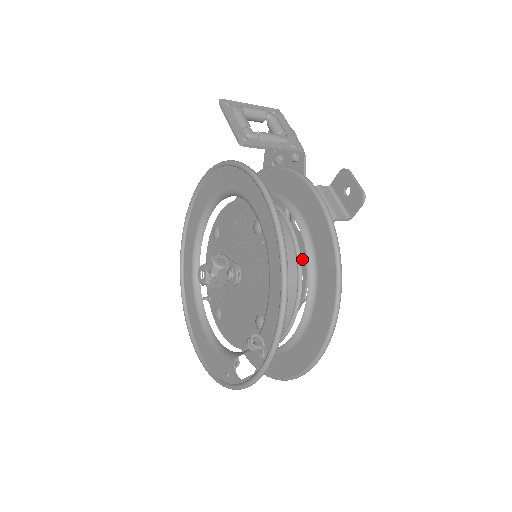
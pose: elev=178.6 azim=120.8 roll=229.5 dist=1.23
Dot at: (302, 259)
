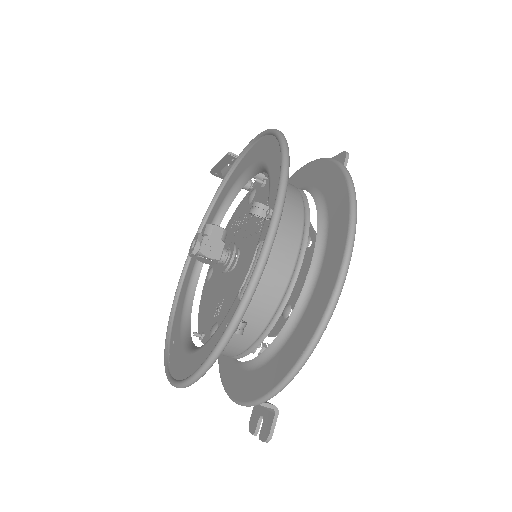
Dot at: occluded
